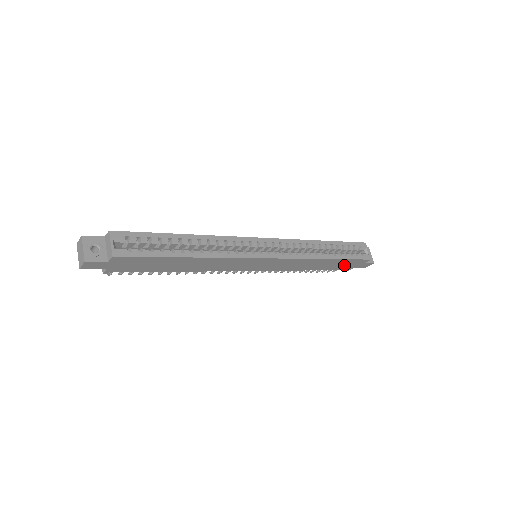
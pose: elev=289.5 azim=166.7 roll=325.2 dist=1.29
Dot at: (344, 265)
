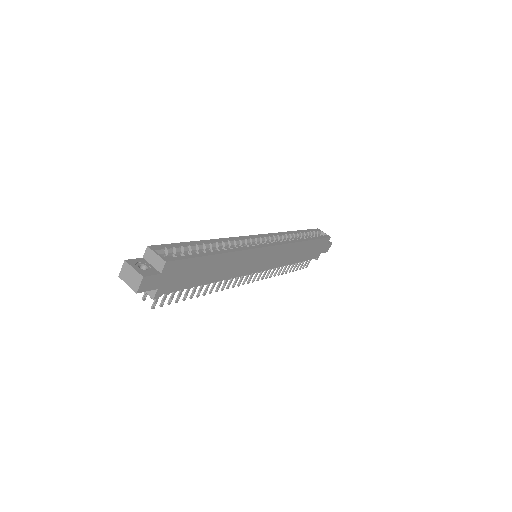
Dot at: (315, 250)
